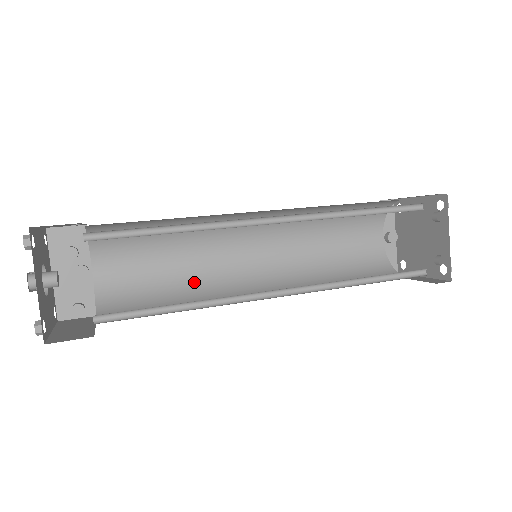
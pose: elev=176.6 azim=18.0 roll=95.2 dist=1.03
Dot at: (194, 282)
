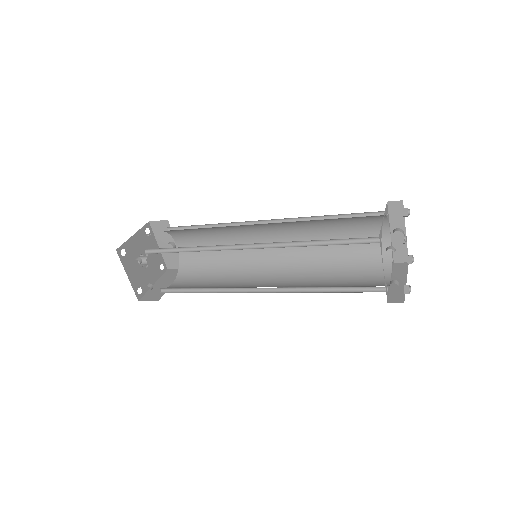
Dot at: (233, 258)
